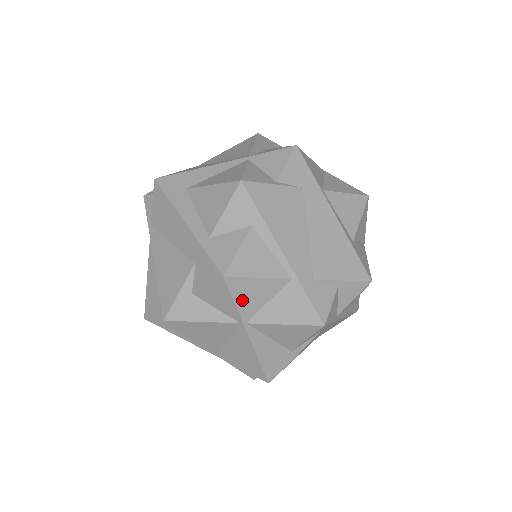
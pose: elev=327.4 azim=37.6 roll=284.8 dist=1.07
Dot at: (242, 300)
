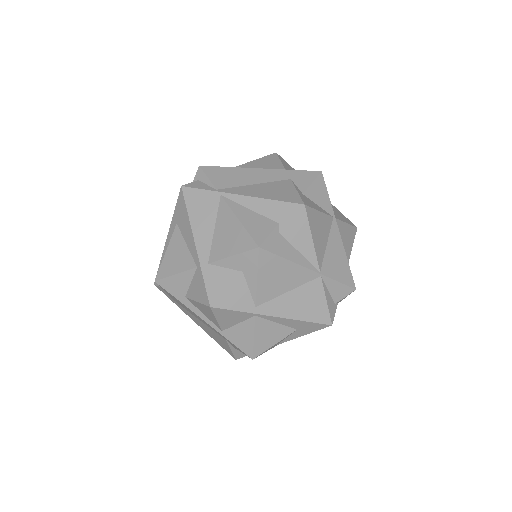
Dot at: occluded
